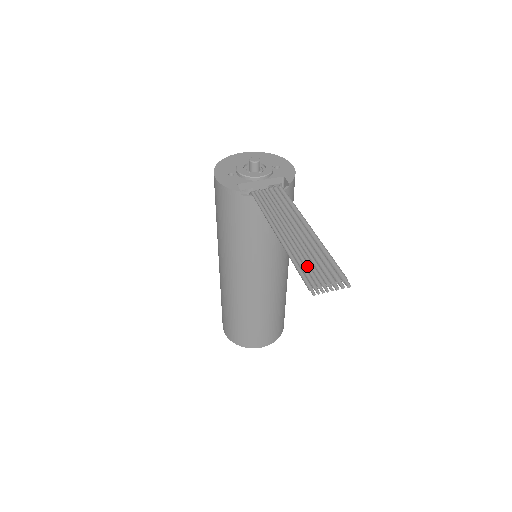
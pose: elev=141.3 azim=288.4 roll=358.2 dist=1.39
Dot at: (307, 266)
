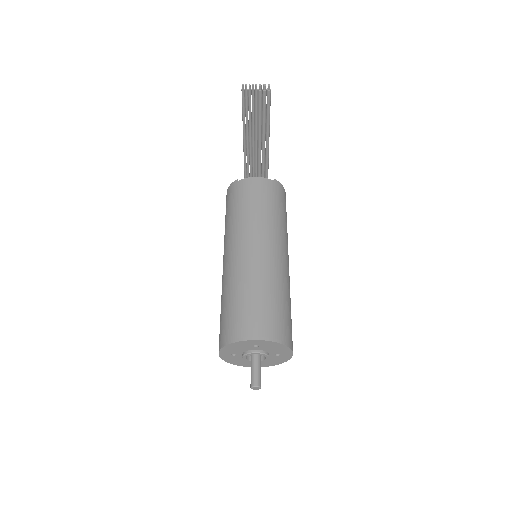
Dot at: (249, 106)
